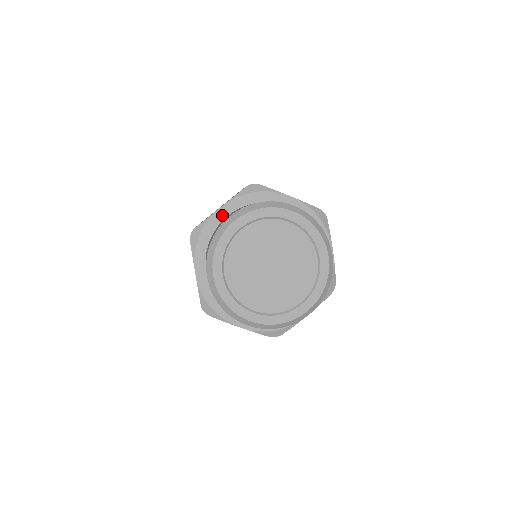
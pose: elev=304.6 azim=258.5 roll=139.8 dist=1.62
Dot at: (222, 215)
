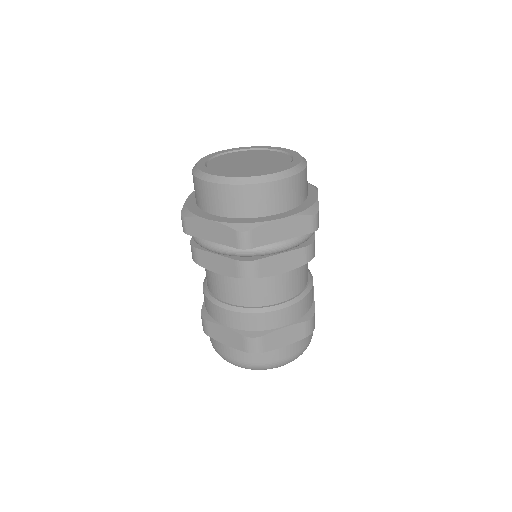
Dot at: occluded
